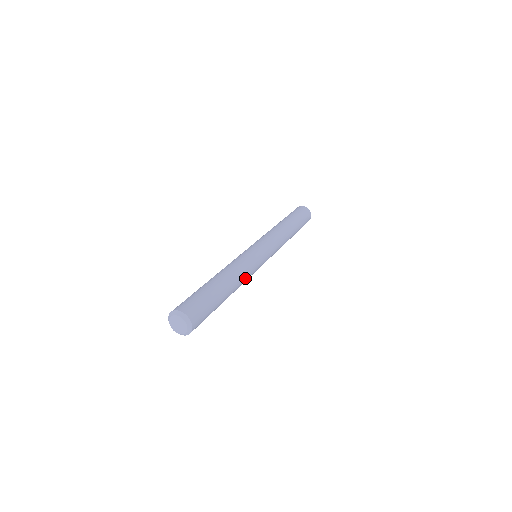
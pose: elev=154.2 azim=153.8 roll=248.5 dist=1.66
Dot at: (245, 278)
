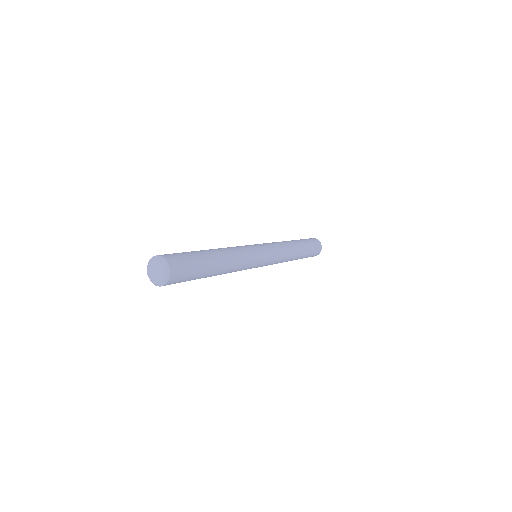
Dot at: (238, 266)
